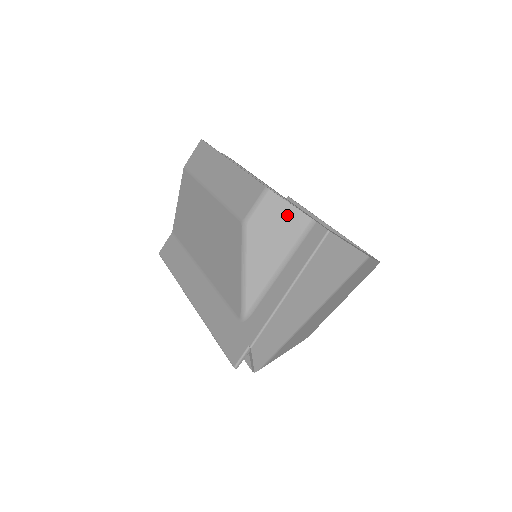
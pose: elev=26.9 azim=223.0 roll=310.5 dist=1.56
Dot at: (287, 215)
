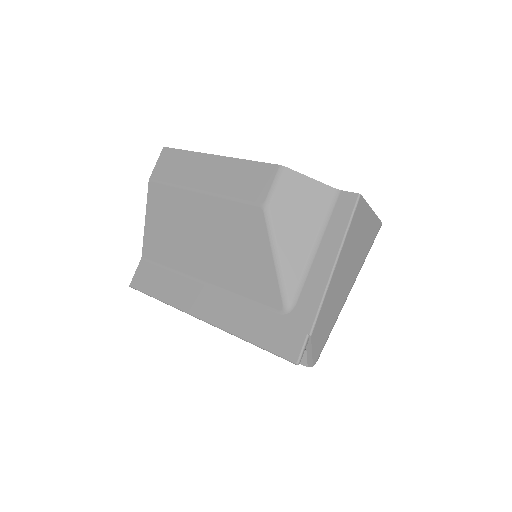
Dot at: (309, 190)
